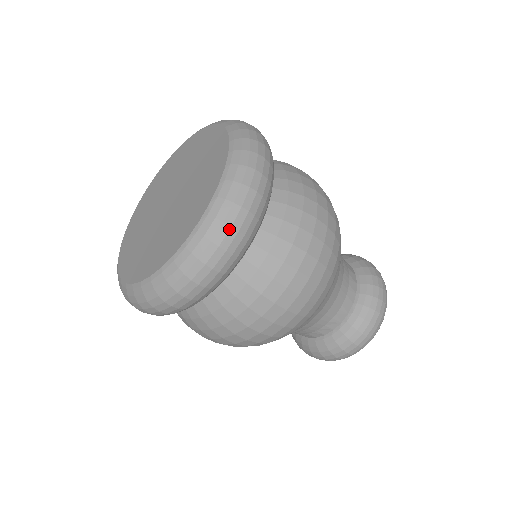
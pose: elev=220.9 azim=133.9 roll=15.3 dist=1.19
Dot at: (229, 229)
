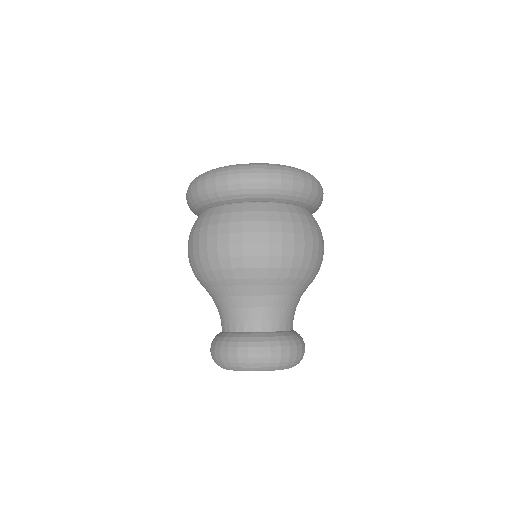
Dot at: (302, 177)
